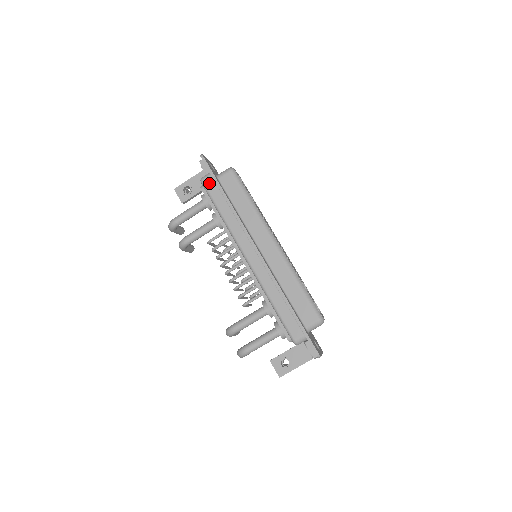
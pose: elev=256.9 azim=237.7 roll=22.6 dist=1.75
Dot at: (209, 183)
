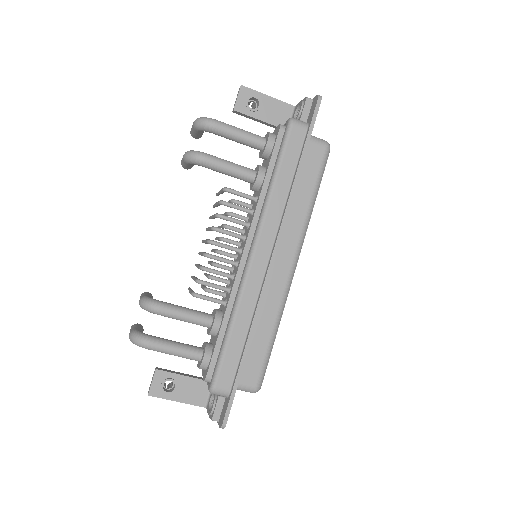
Dot at: (297, 134)
